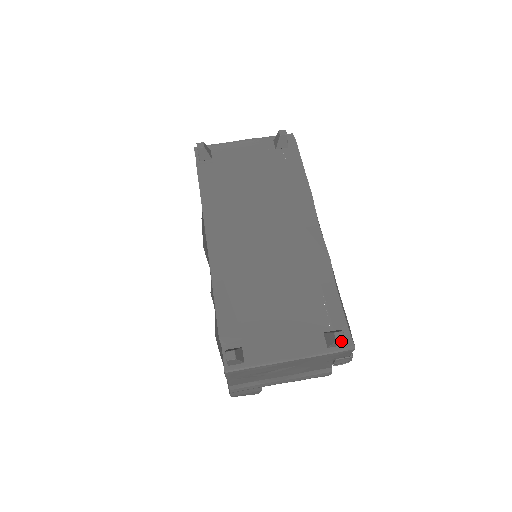
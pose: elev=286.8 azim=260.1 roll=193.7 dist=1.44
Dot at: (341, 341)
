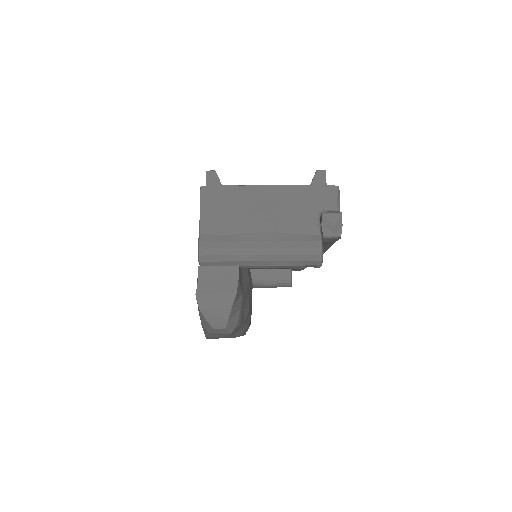
Dot at: (322, 173)
